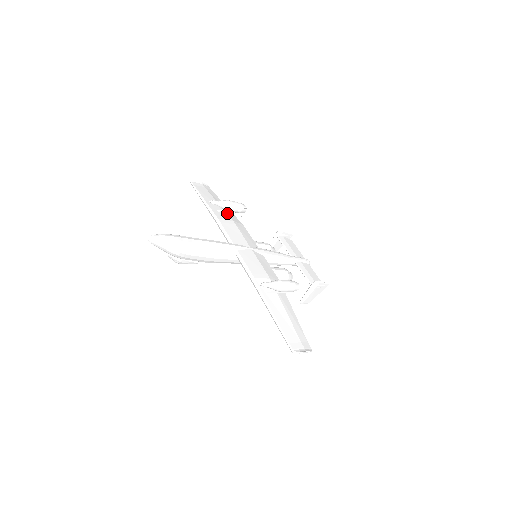
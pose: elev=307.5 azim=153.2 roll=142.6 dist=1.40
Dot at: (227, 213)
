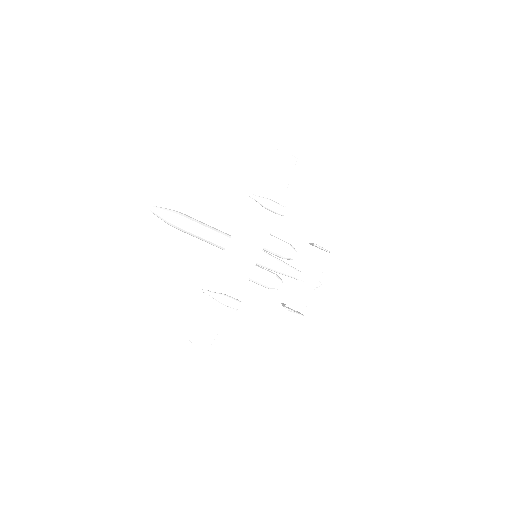
Dot at: occluded
